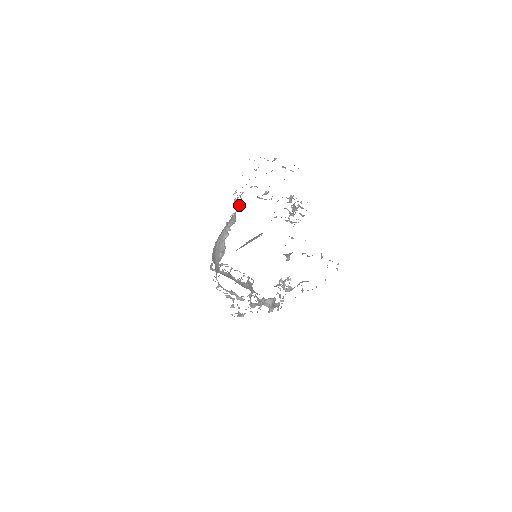
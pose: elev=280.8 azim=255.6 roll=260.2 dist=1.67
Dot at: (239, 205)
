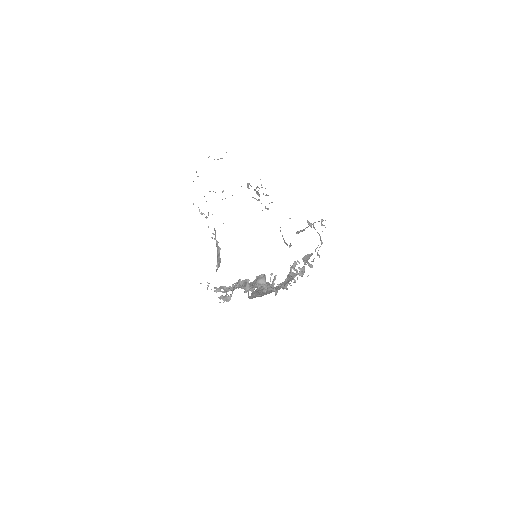
Dot at: (208, 215)
